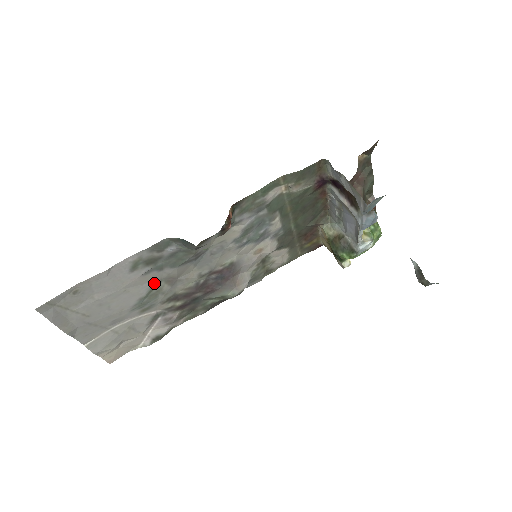
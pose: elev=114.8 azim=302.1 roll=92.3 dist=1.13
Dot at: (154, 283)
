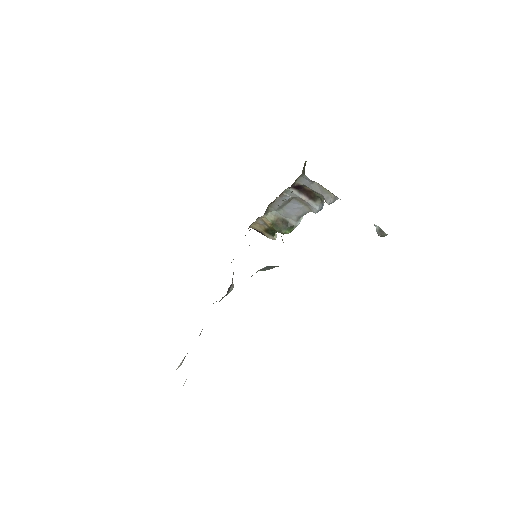
Dot at: occluded
